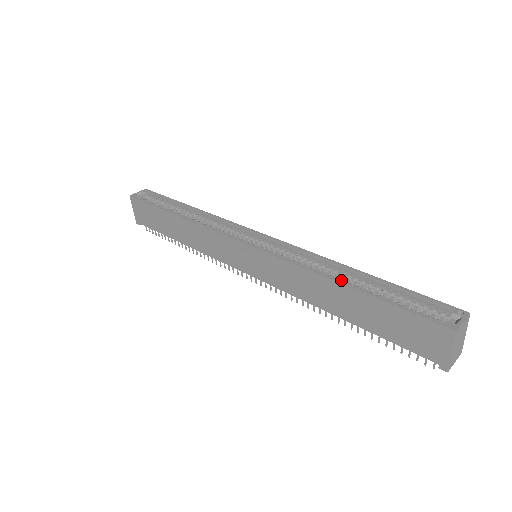
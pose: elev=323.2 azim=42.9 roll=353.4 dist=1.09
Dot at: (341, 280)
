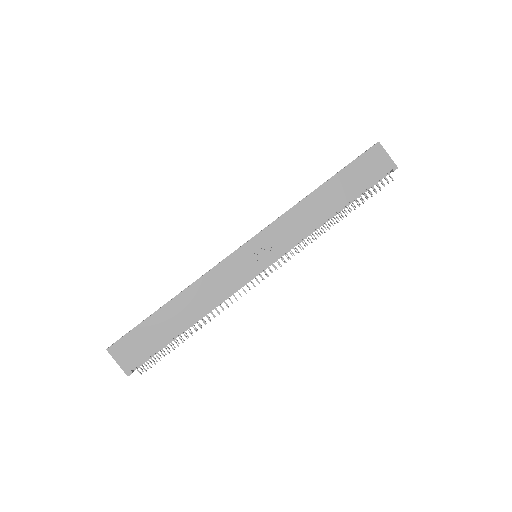
Dot at: occluded
